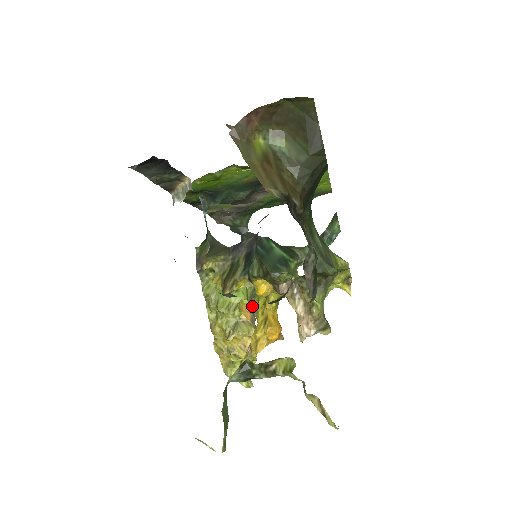
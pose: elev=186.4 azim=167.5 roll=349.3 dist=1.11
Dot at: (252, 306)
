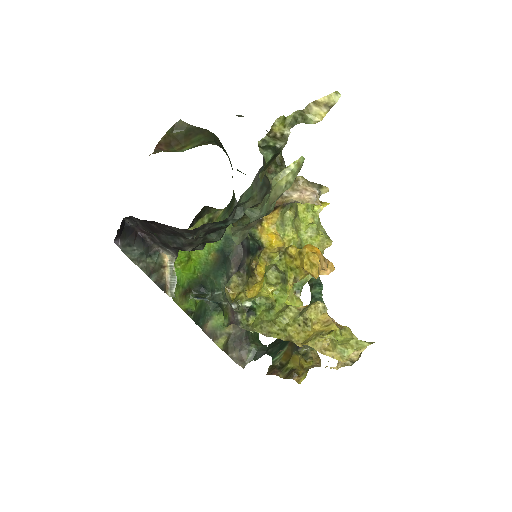
Dot at: (290, 279)
